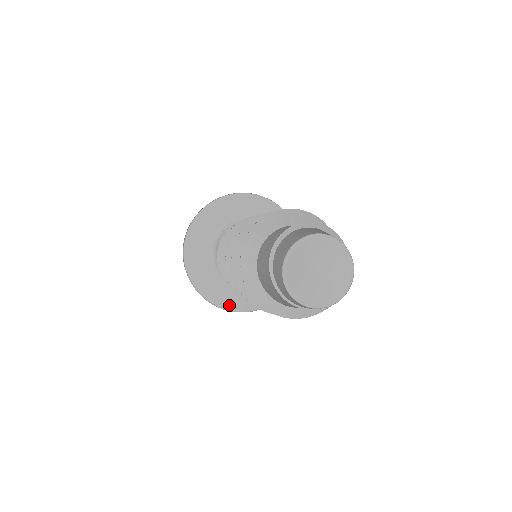
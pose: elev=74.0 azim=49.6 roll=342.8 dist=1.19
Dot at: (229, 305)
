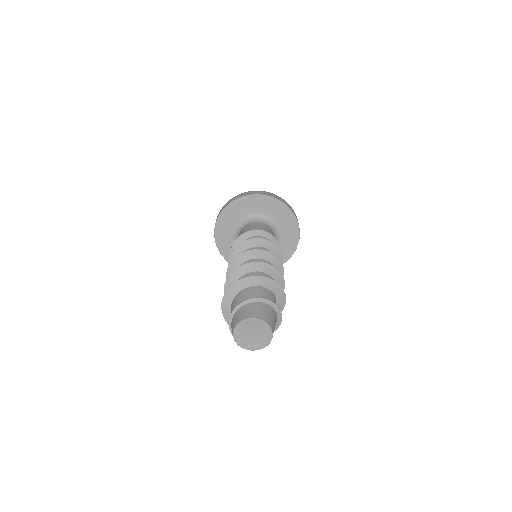
Dot at: occluded
